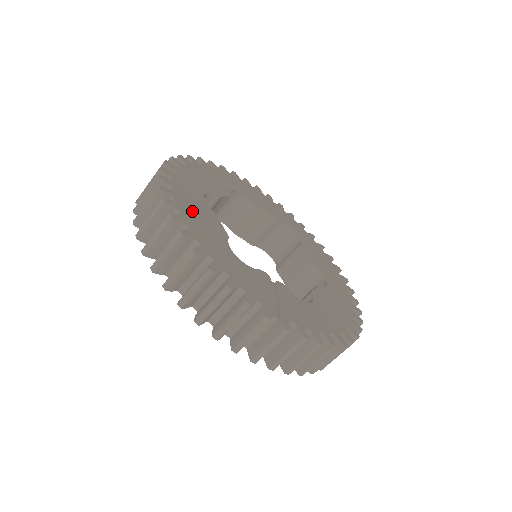
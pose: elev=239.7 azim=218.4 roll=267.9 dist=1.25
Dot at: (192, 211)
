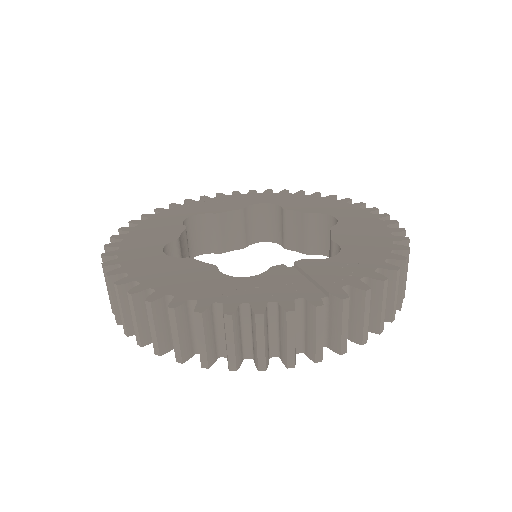
Dot at: (164, 277)
